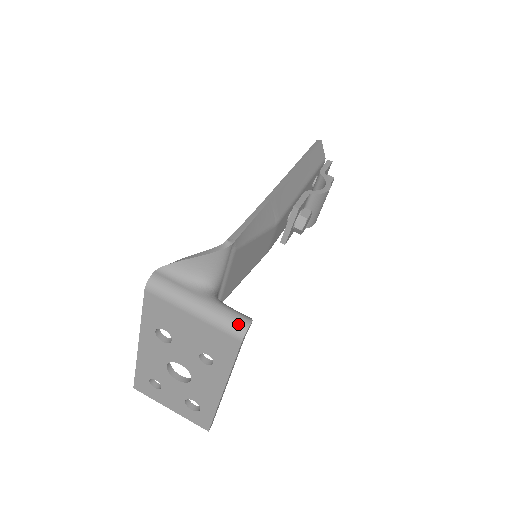
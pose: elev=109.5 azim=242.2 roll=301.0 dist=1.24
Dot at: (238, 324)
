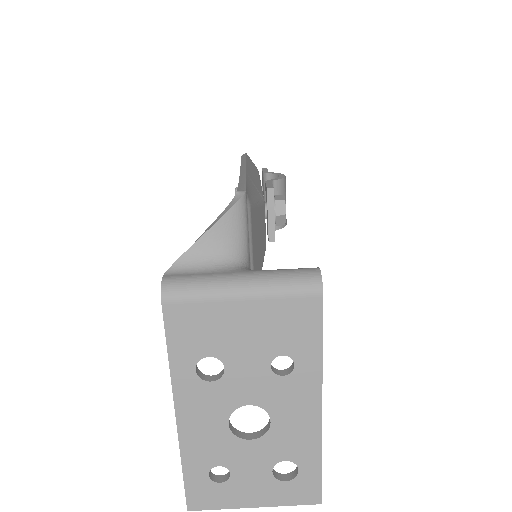
Dot at: (306, 276)
